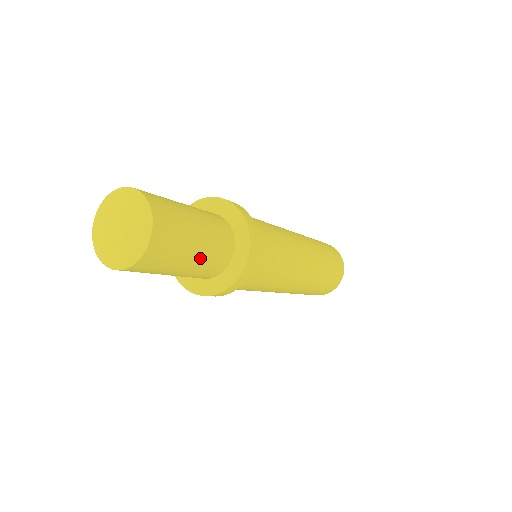
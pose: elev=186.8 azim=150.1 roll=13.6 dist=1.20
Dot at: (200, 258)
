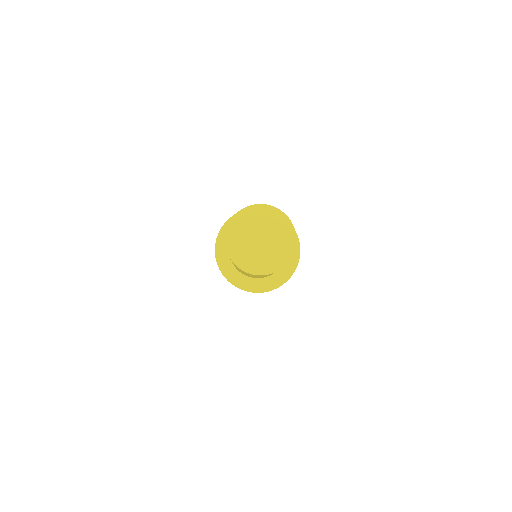
Dot at: occluded
